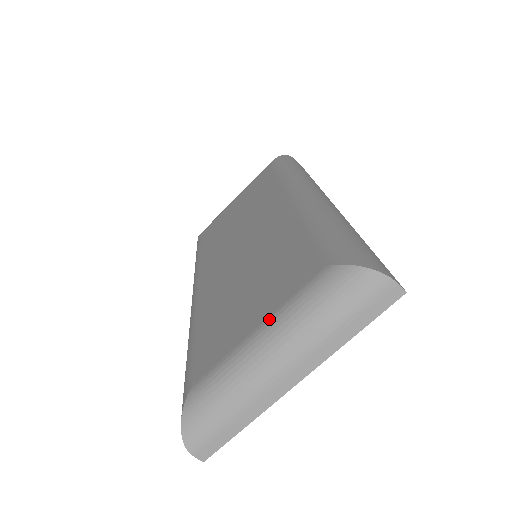
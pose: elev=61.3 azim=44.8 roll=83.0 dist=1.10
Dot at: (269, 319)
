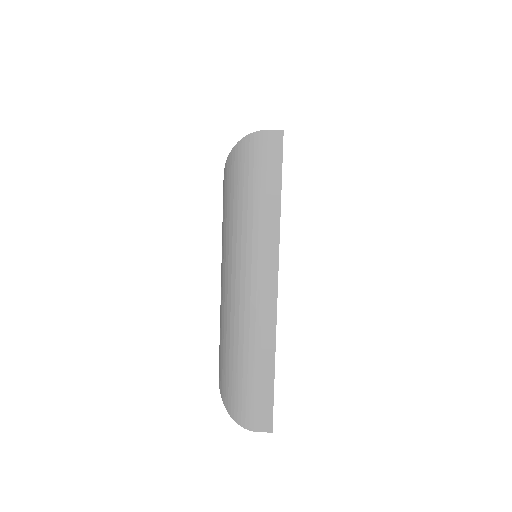
Dot at: occluded
